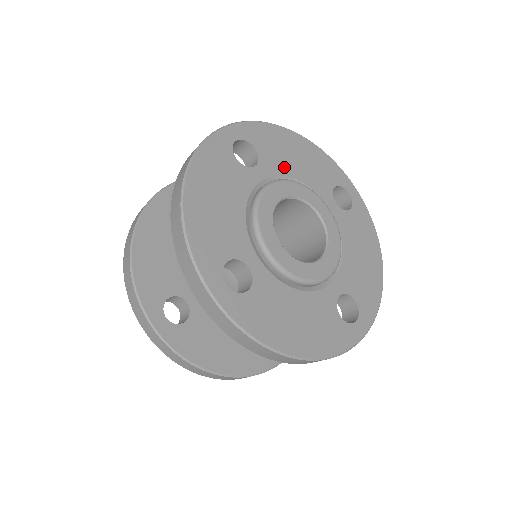
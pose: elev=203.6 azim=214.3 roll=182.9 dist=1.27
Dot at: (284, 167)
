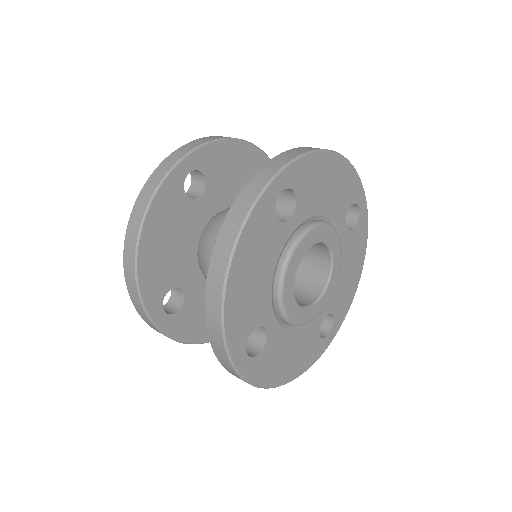
Dot at: (315, 205)
